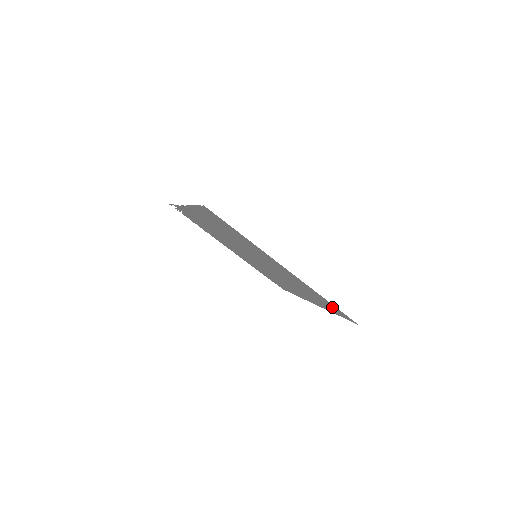
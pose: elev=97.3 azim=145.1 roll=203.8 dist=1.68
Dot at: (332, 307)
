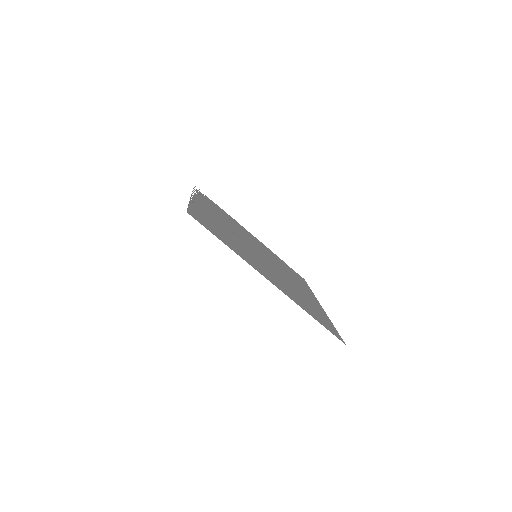
Dot at: (323, 322)
